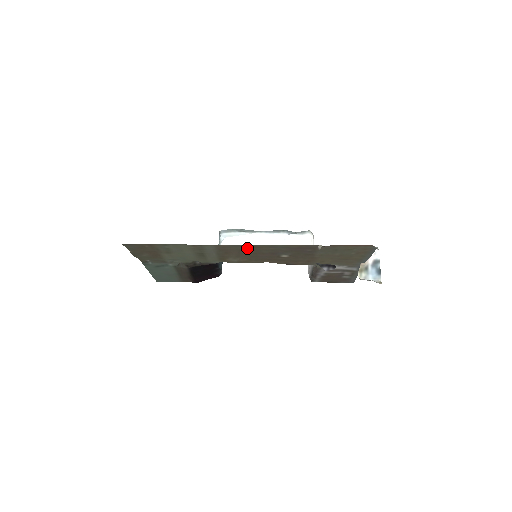
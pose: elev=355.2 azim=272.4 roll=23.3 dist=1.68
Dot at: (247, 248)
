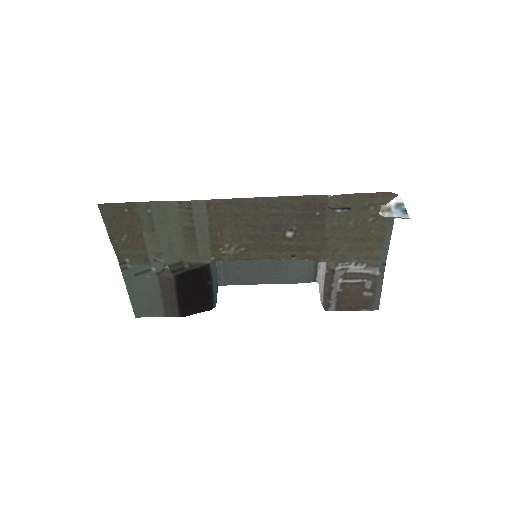
Dot at: (244, 210)
